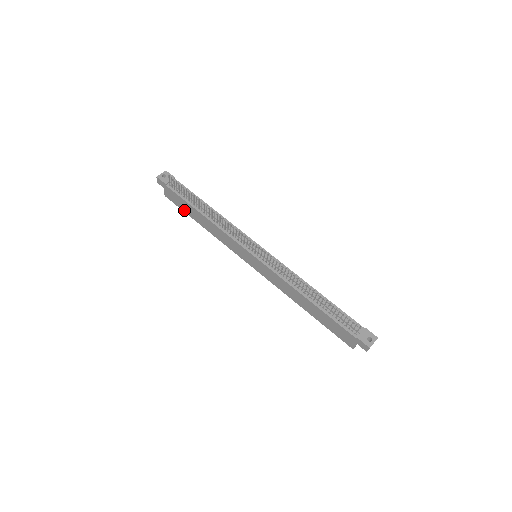
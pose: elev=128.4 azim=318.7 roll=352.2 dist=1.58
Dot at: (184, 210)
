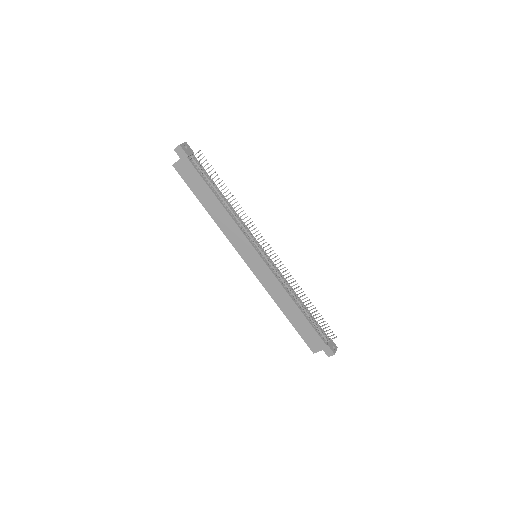
Dot at: (192, 188)
